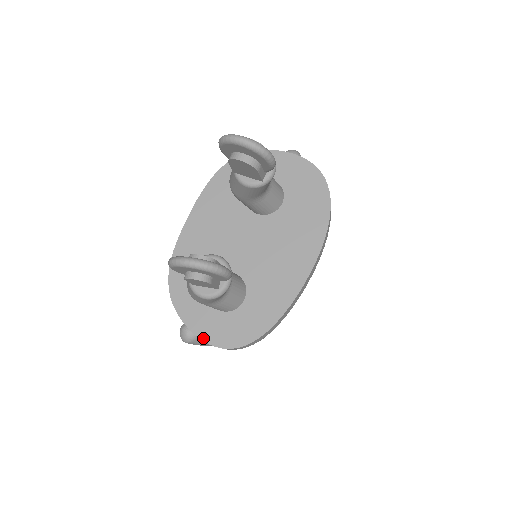
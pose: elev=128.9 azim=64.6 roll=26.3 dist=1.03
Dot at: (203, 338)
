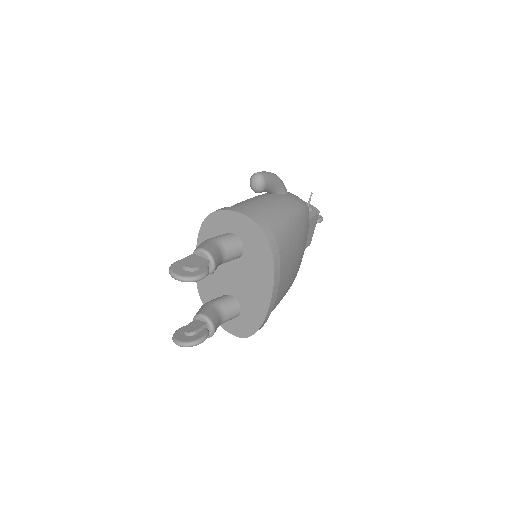
Dot at: (227, 331)
